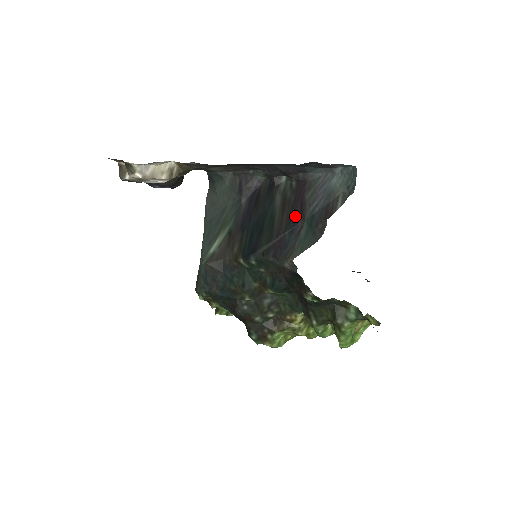
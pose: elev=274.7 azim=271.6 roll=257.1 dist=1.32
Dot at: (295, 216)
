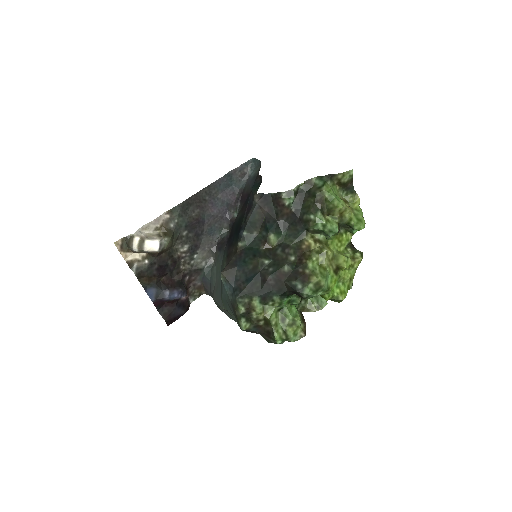
Dot at: (247, 199)
